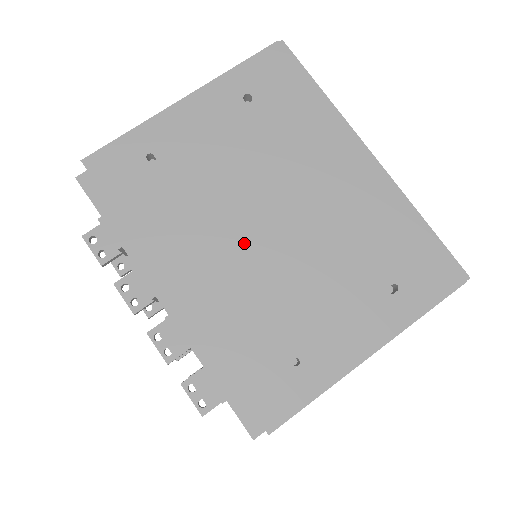
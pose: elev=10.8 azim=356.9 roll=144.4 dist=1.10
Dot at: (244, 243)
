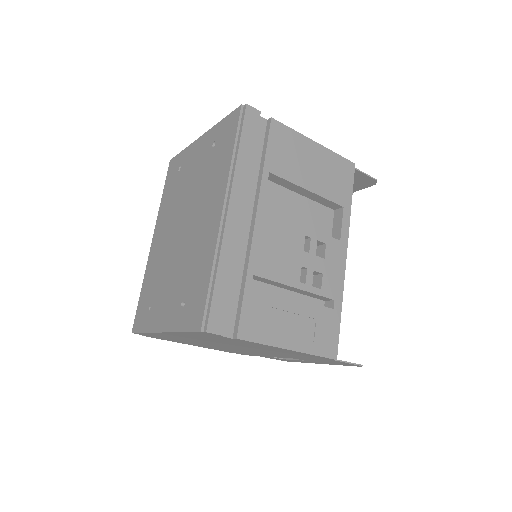
Dot at: (172, 233)
